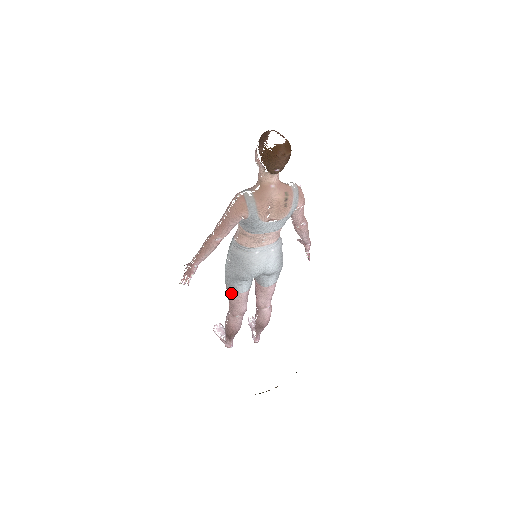
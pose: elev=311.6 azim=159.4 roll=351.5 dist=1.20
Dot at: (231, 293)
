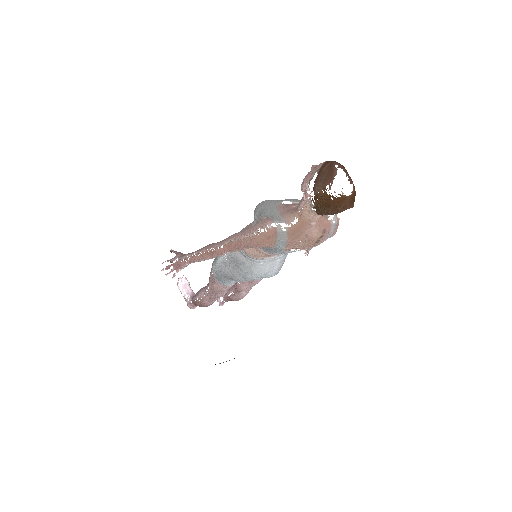
Dot at: (216, 283)
